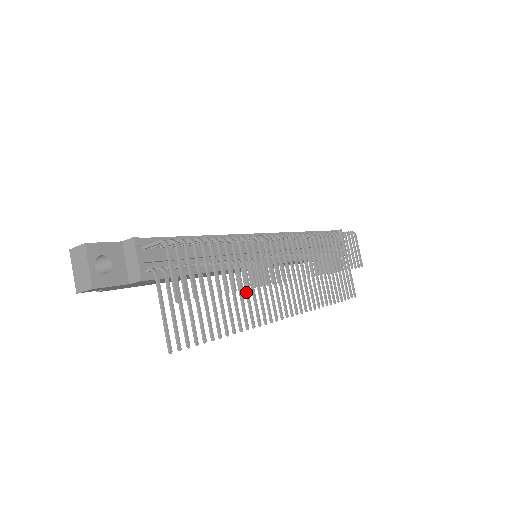
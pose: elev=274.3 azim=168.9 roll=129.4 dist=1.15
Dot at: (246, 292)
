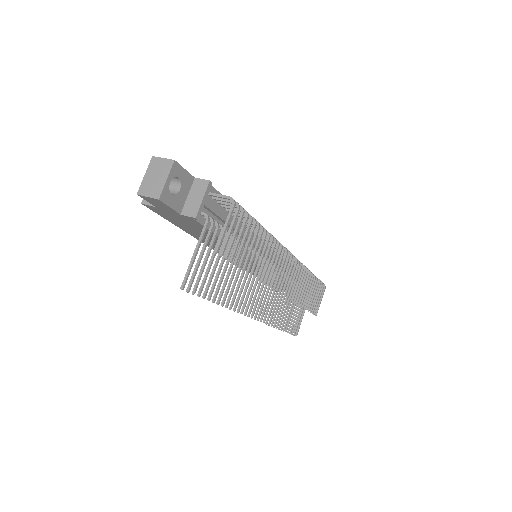
Dot at: (245, 279)
